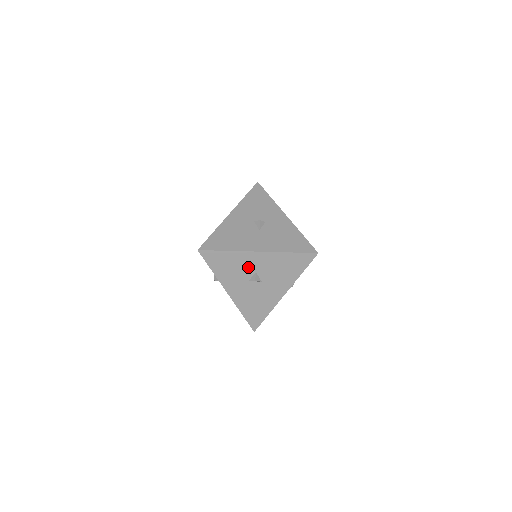
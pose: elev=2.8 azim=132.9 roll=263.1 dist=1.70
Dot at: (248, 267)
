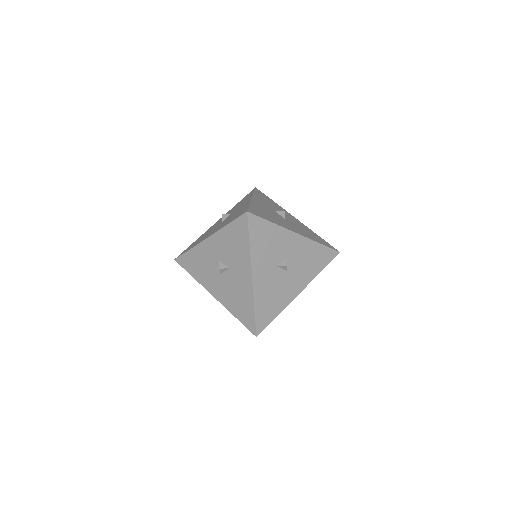
Dot at: (282, 249)
